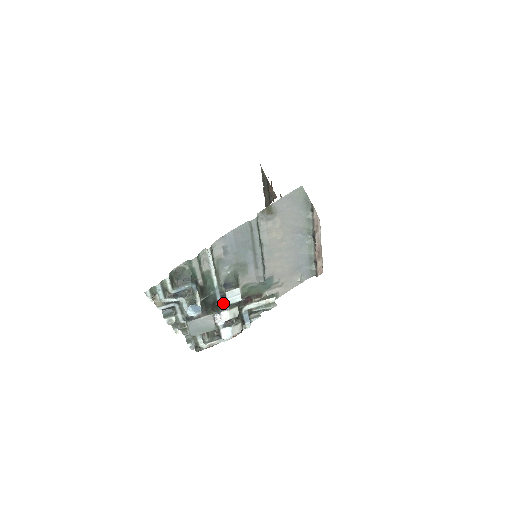
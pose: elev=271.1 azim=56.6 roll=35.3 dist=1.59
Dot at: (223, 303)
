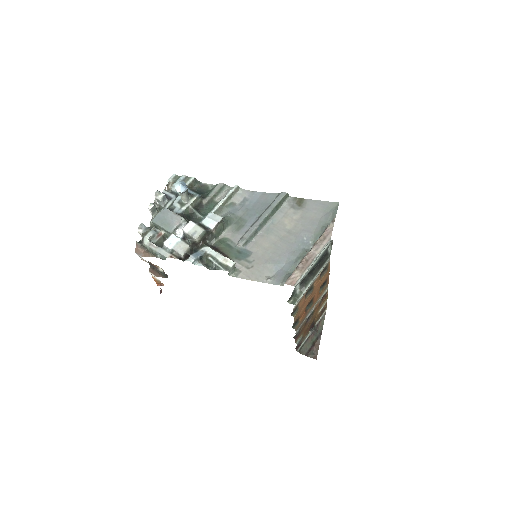
Dot at: occluded
